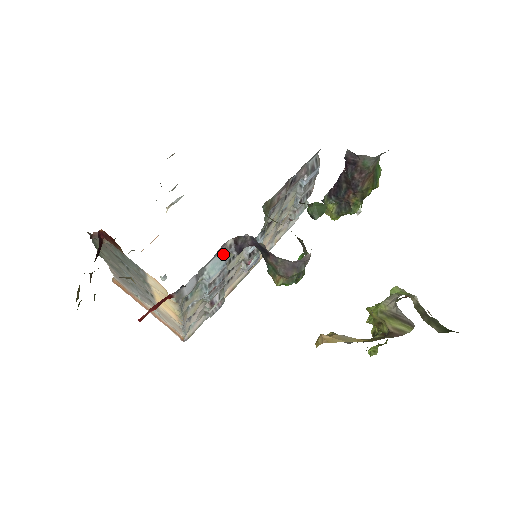
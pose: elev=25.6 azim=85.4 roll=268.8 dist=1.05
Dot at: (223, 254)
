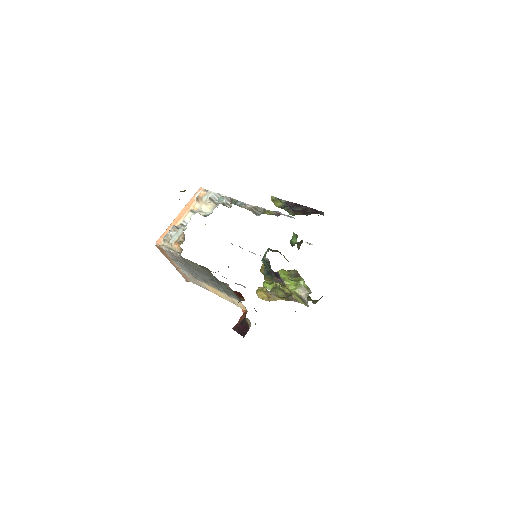
Dot at: occluded
